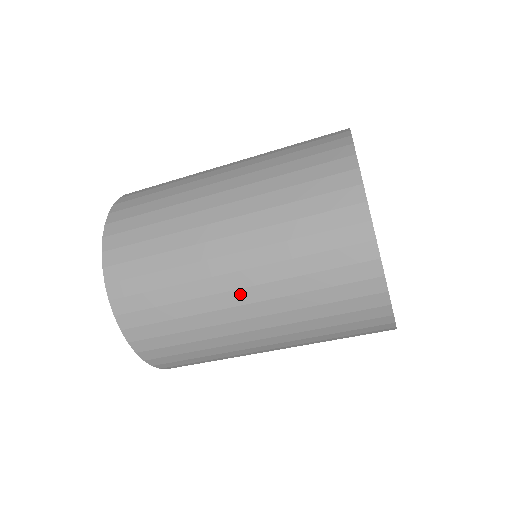
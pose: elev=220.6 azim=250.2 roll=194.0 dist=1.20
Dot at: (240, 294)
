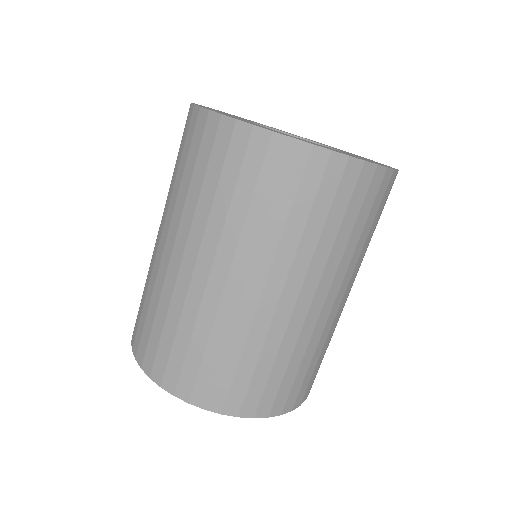
Dot at: (200, 266)
